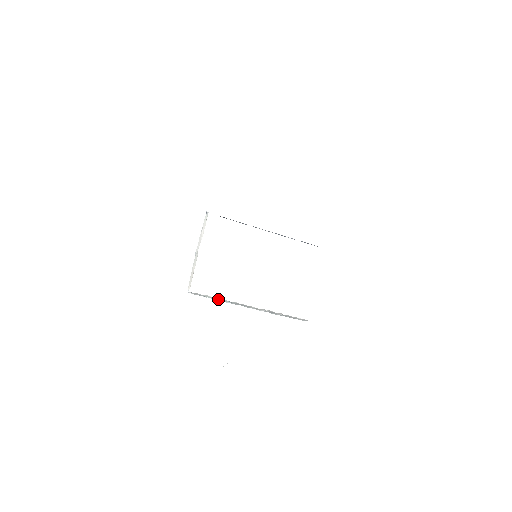
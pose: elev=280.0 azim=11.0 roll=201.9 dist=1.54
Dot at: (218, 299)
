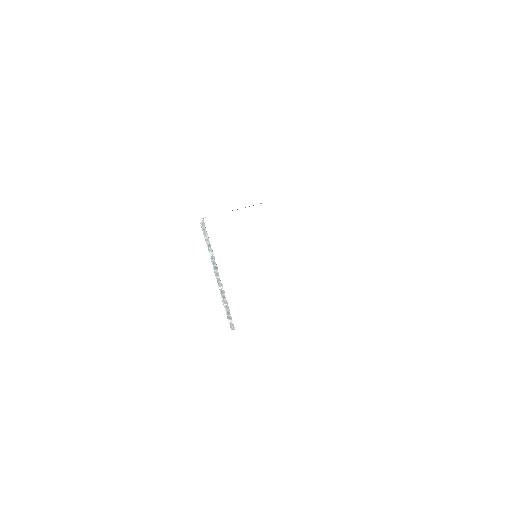
Dot at: (209, 245)
